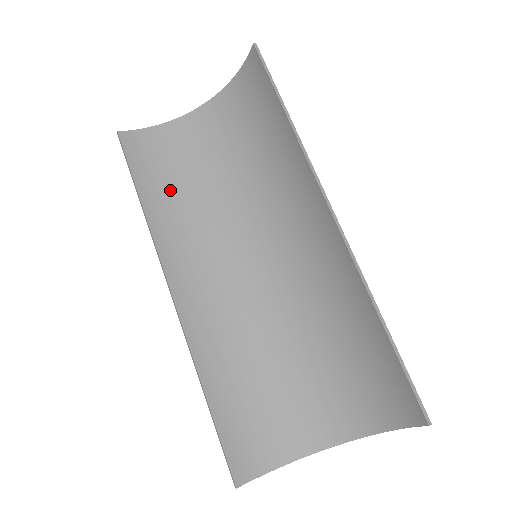
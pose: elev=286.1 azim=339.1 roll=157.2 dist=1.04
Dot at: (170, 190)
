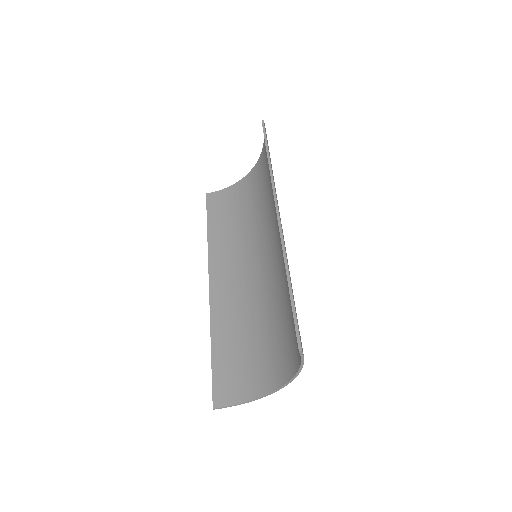
Dot at: (227, 224)
